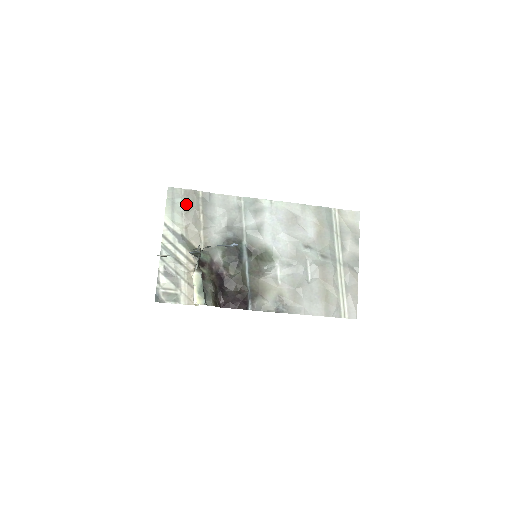
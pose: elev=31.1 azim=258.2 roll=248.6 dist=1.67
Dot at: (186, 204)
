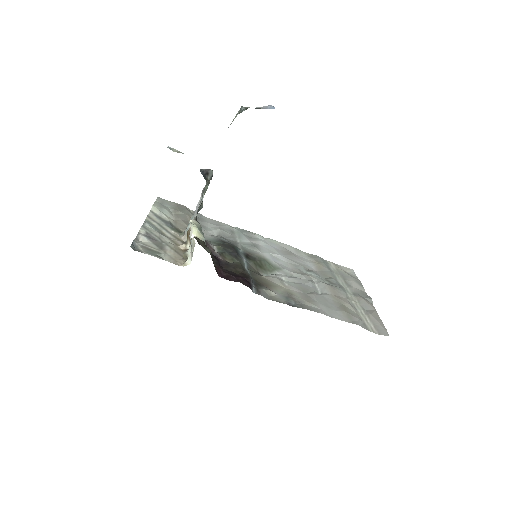
Dot at: (176, 209)
